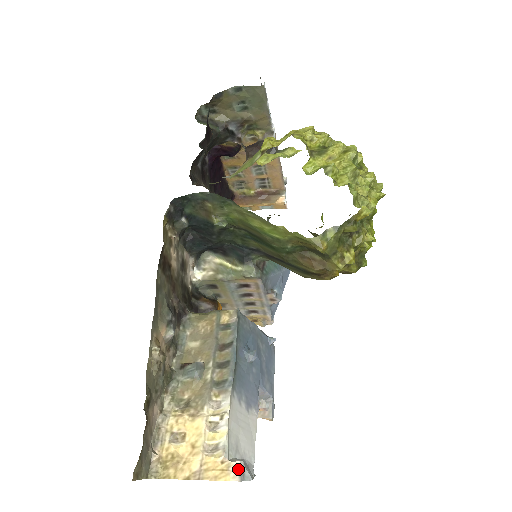
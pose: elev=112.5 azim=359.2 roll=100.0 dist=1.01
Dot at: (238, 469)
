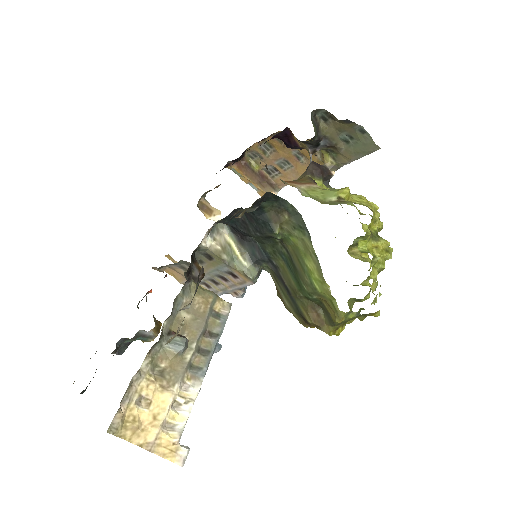
Dot at: (184, 455)
